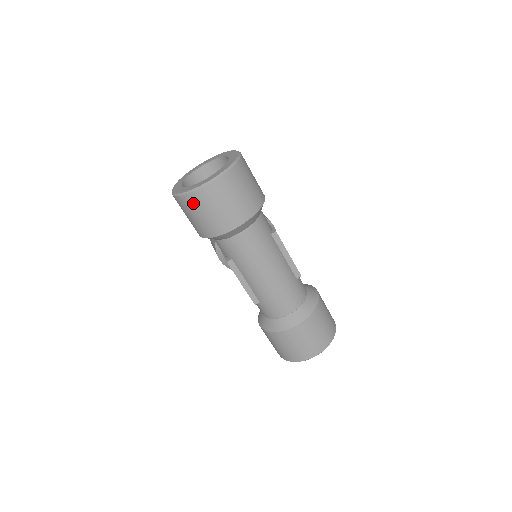
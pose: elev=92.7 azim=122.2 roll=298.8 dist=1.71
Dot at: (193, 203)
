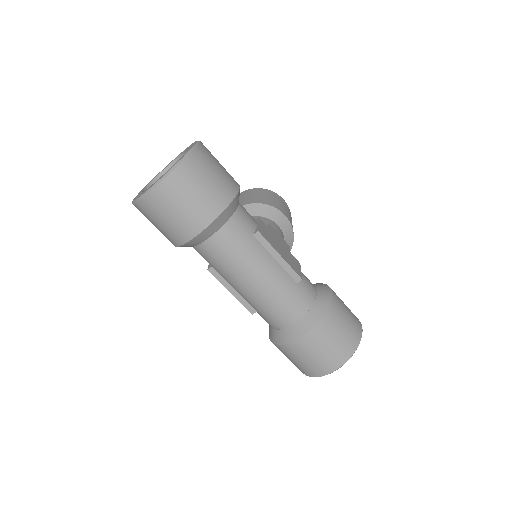
Dot at: (146, 211)
